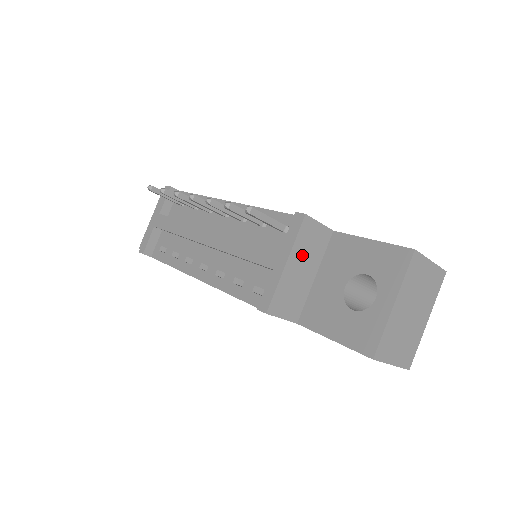
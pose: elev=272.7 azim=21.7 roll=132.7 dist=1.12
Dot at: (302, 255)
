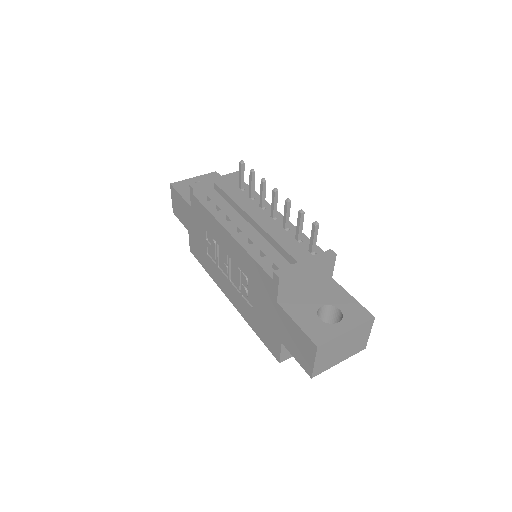
Dot at: (315, 271)
